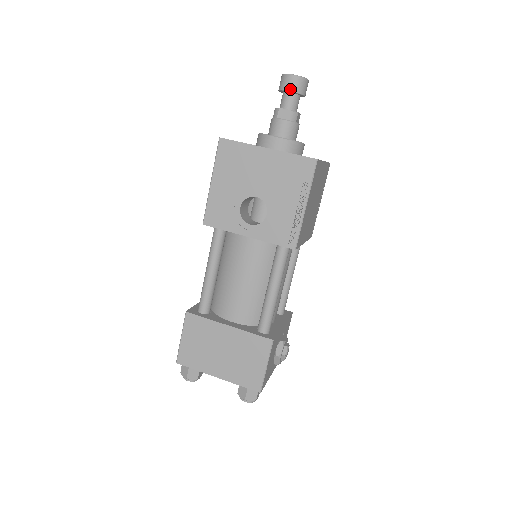
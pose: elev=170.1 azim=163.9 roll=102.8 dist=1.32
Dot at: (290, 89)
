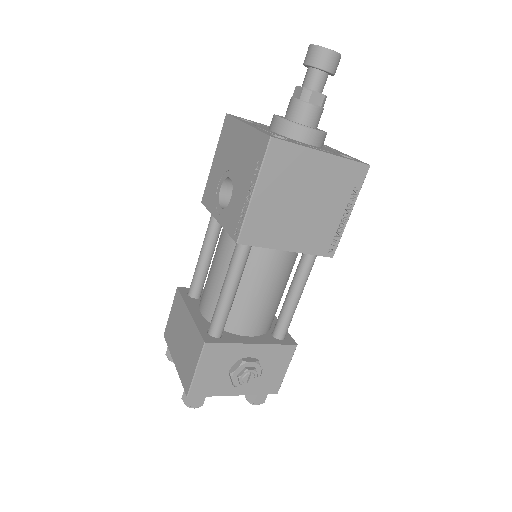
Dot at: (306, 62)
